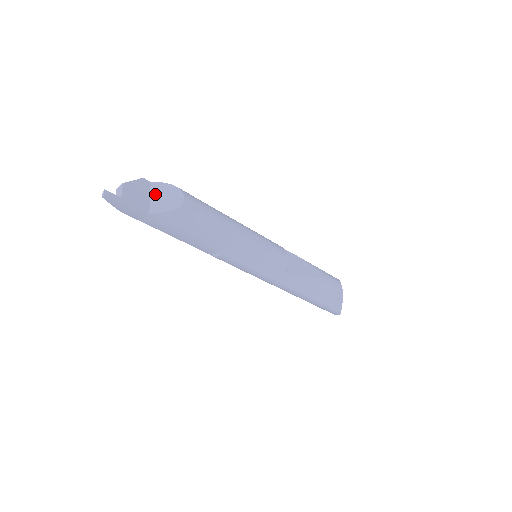
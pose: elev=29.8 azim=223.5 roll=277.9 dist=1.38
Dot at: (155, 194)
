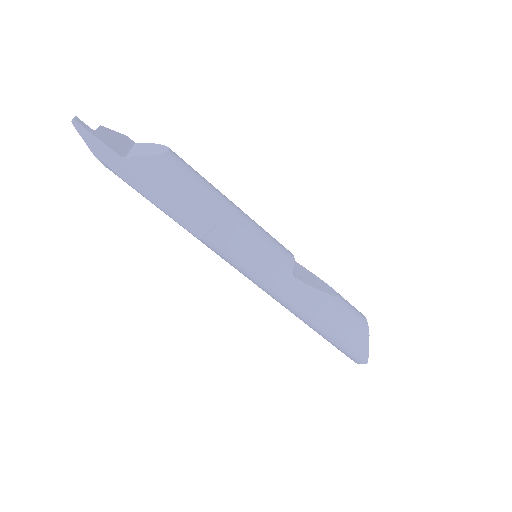
Dot at: (137, 148)
